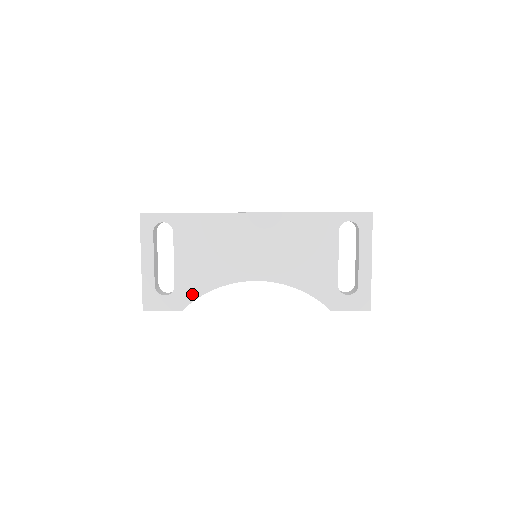
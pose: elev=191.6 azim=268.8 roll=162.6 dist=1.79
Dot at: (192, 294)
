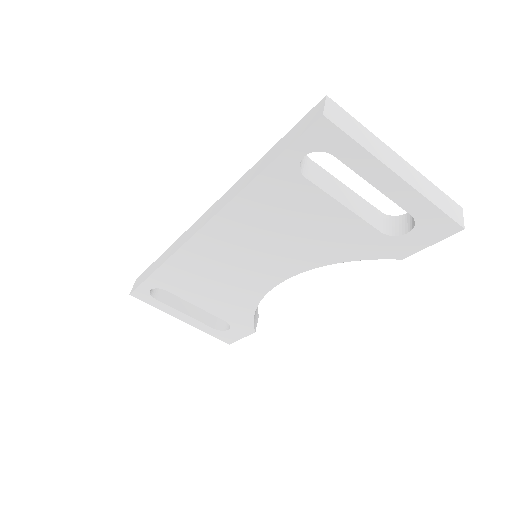
Dot at: (245, 319)
